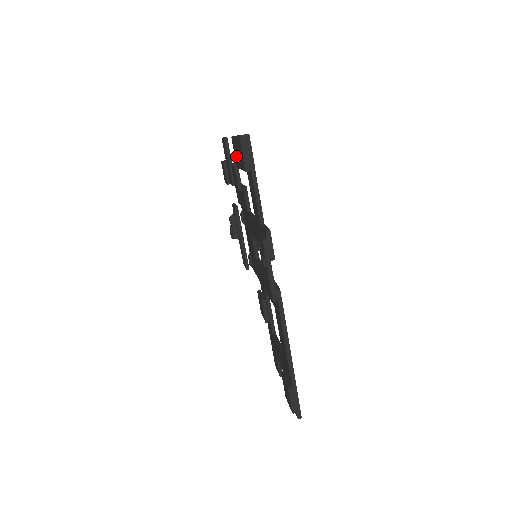
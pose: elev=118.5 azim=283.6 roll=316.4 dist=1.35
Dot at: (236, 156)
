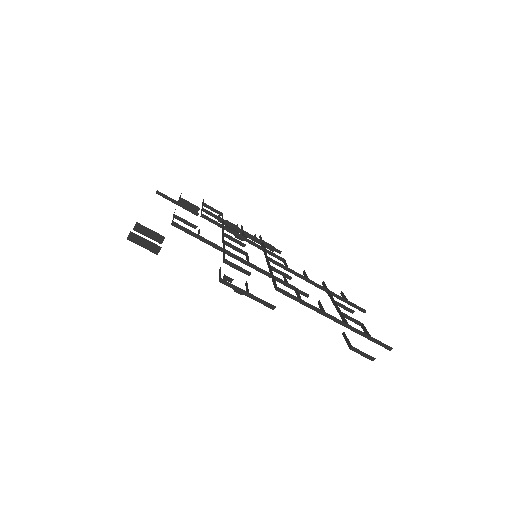
Dot at: occluded
